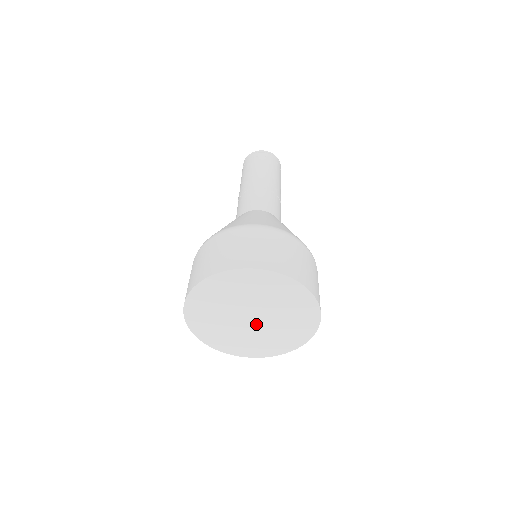
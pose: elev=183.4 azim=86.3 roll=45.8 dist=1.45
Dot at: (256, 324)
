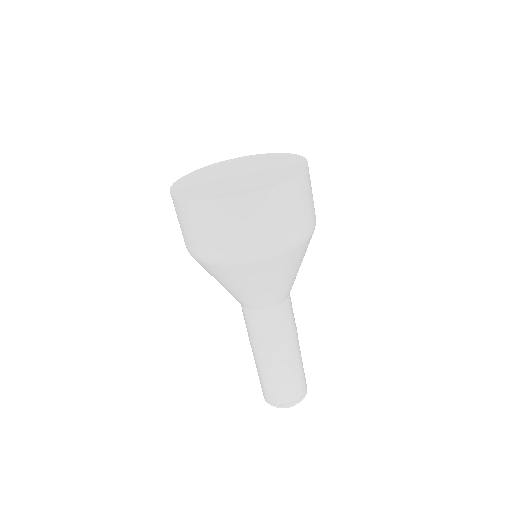
Dot at: (242, 177)
